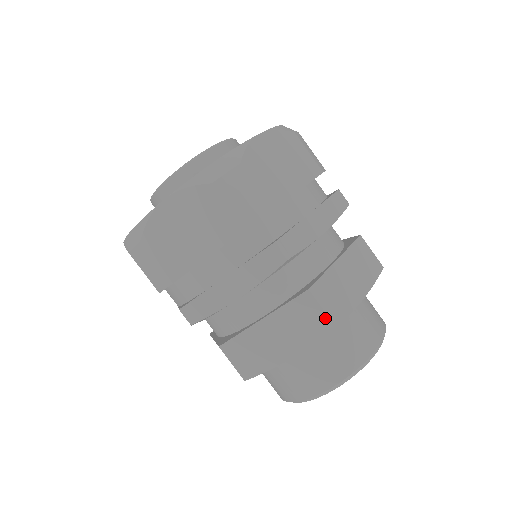
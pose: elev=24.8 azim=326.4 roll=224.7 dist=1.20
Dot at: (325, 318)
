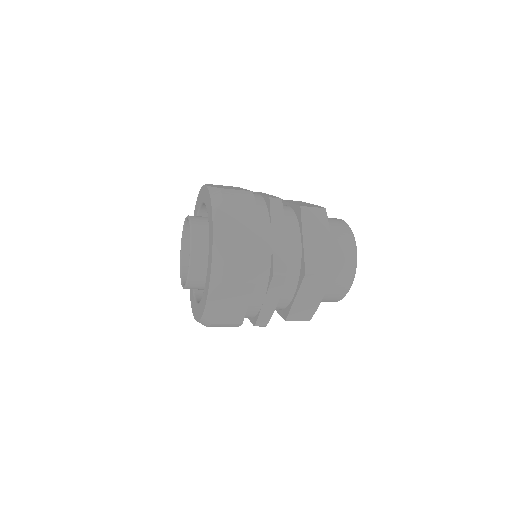
Dot at: (324, 276)
